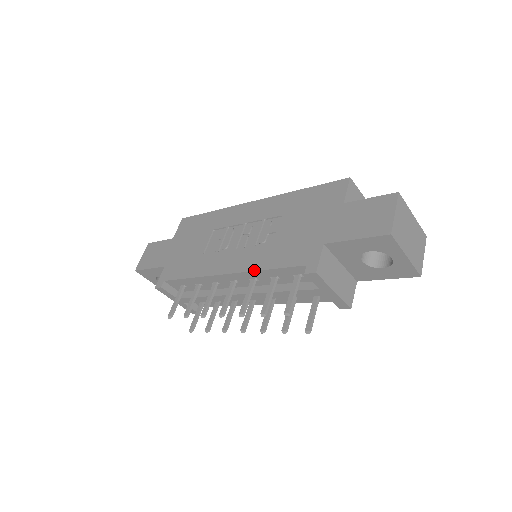
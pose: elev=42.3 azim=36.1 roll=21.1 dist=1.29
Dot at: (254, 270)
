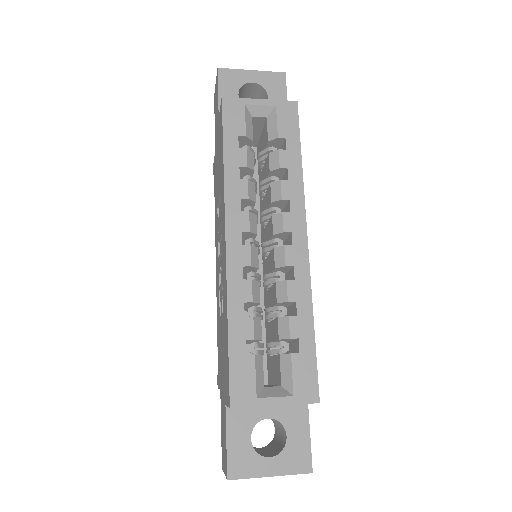
Dot at: occluded
